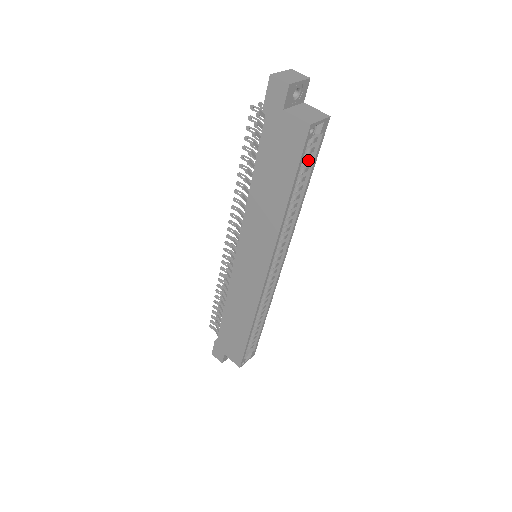
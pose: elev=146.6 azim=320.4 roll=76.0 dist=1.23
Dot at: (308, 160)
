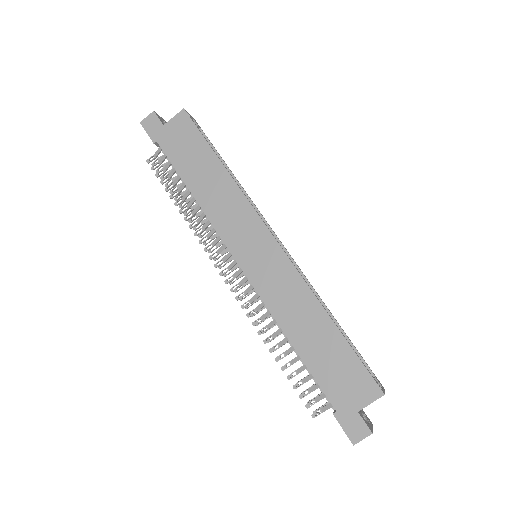
Dot at: occluded
